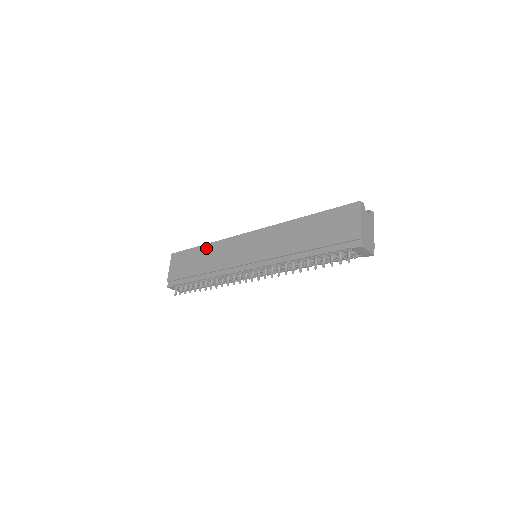
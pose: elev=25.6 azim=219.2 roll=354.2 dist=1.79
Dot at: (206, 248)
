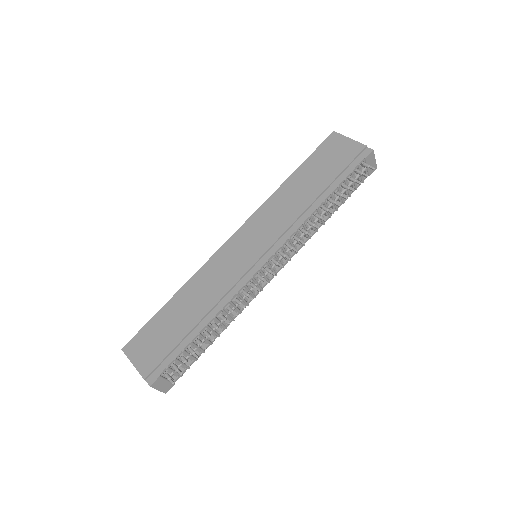
Dot at: (180, 295)
